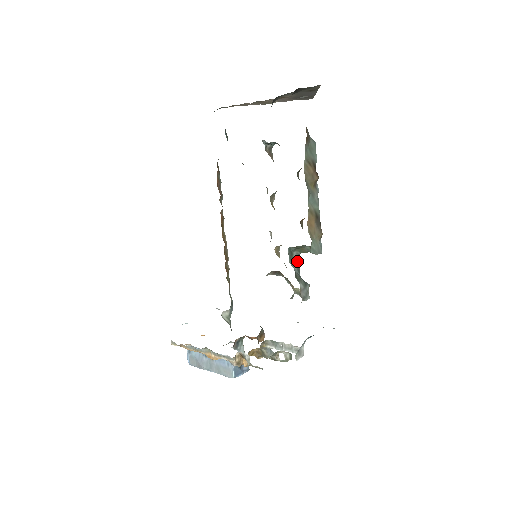
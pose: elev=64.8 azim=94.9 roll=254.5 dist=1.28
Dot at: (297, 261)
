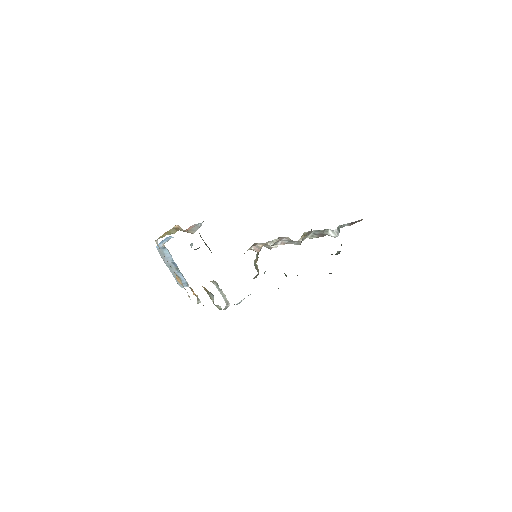
Dot at: occluded
